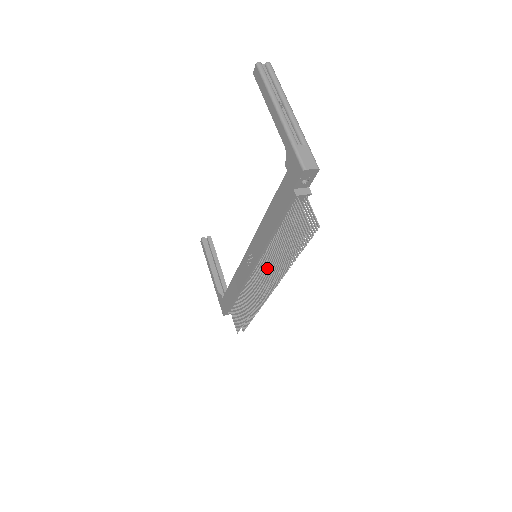
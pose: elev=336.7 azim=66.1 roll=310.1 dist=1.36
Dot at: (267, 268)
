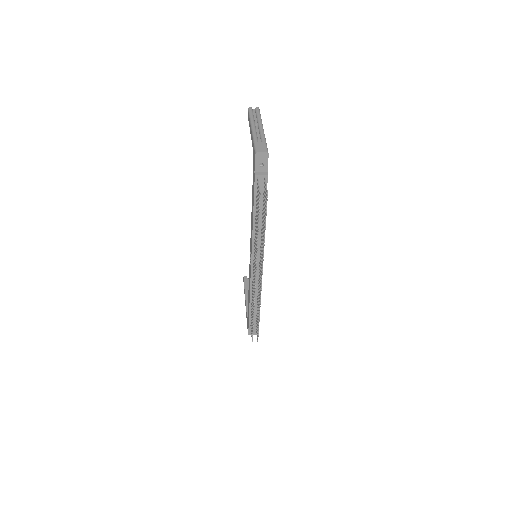
Dot at: (255, 255)
